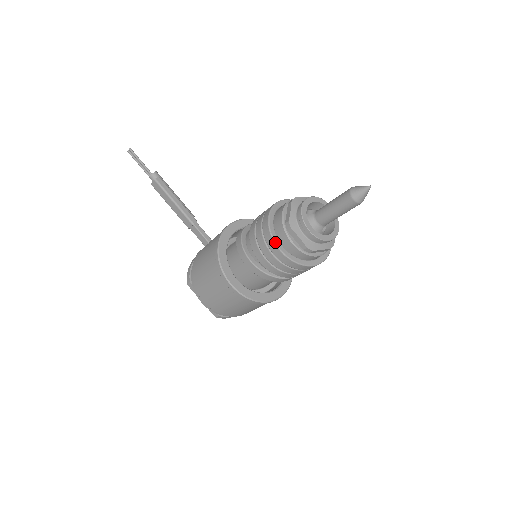
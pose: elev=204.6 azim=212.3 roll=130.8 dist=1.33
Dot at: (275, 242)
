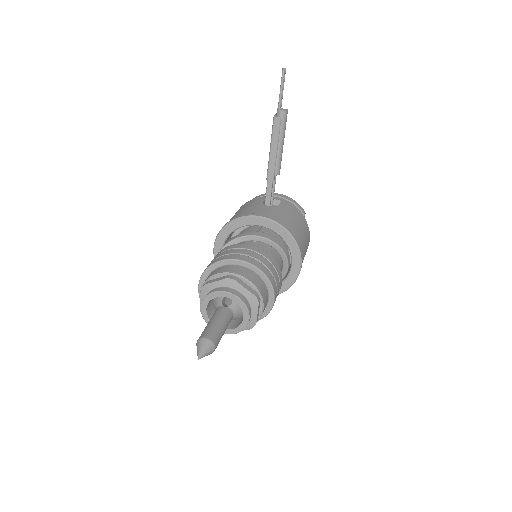
Dot at: (201, 278)
